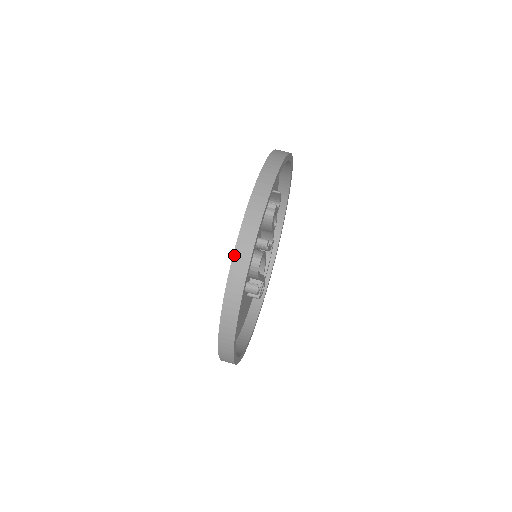
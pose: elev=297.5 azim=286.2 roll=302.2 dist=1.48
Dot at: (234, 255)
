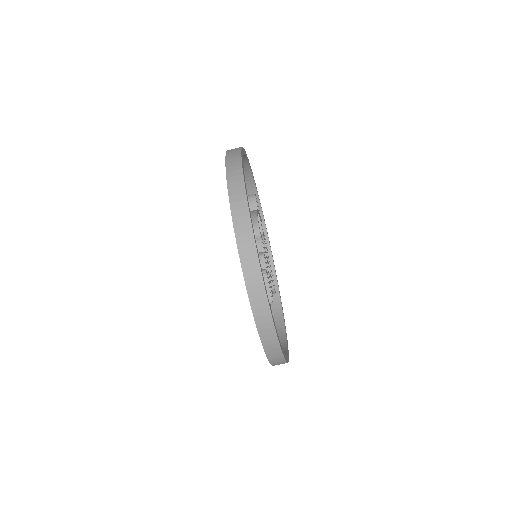
Dot at: occluded
